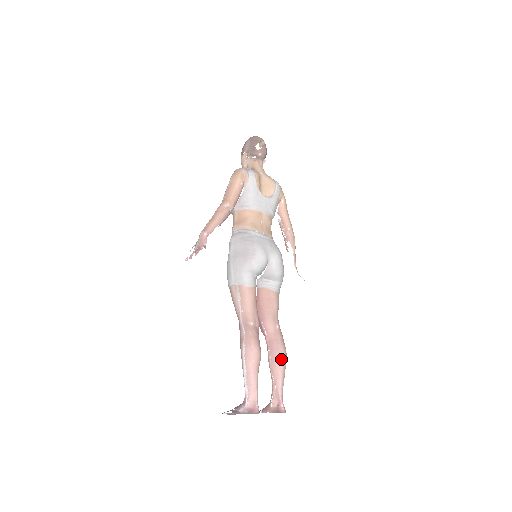
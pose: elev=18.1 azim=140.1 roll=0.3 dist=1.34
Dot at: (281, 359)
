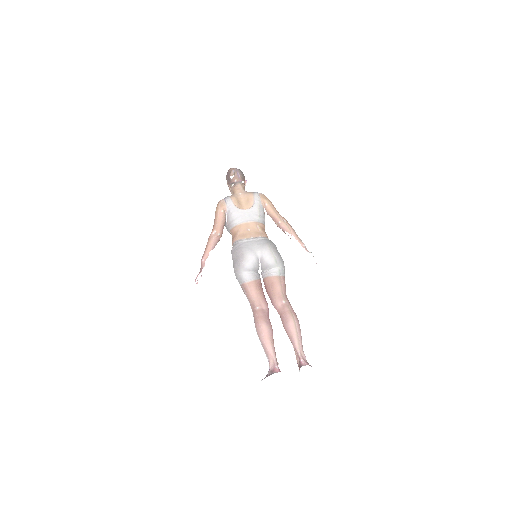
Dot at: (291, 325)
